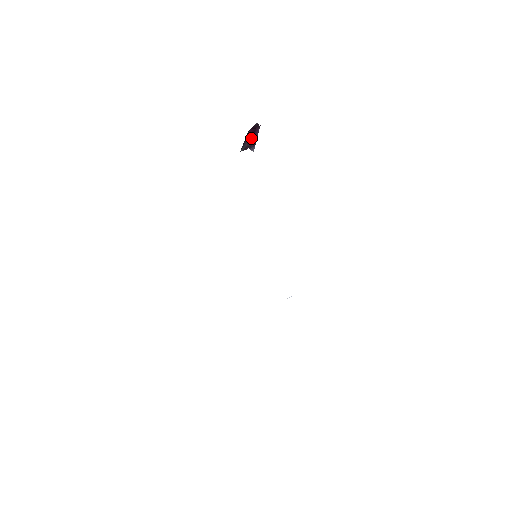
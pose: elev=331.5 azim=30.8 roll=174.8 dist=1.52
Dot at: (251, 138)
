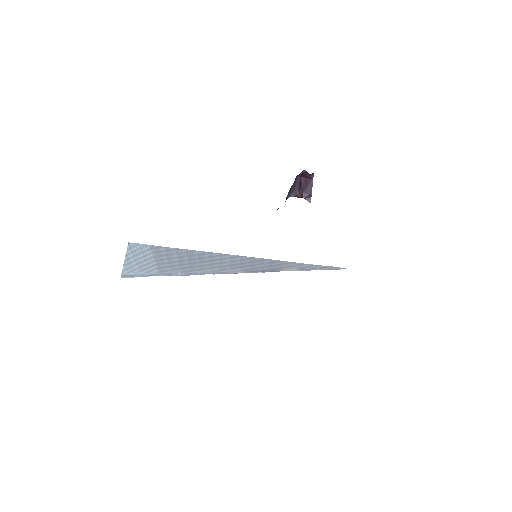
Dot at: (304, 187)
